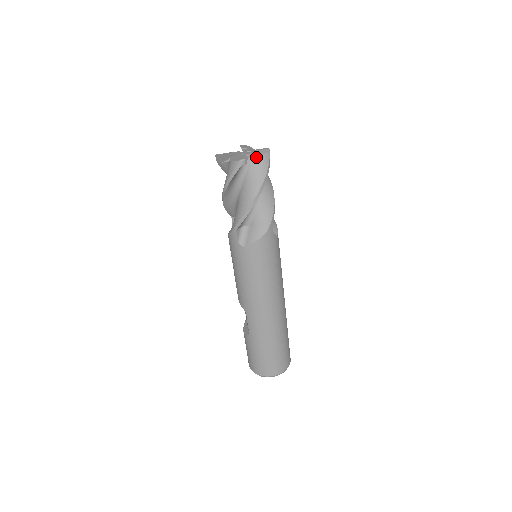
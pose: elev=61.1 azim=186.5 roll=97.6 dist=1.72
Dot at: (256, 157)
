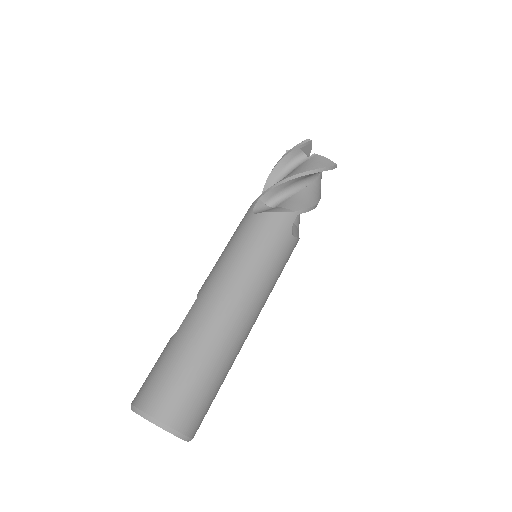
Dot at: (321, 156)
